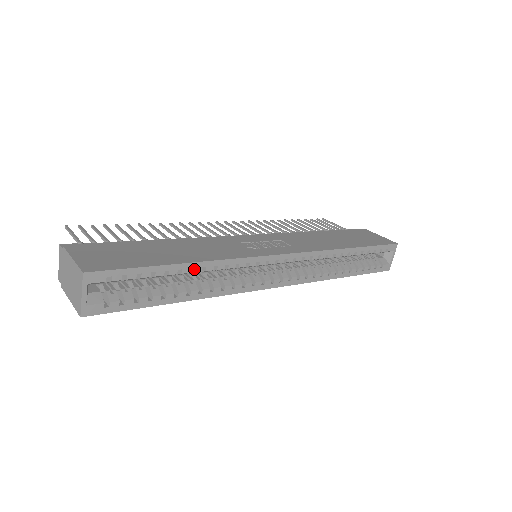
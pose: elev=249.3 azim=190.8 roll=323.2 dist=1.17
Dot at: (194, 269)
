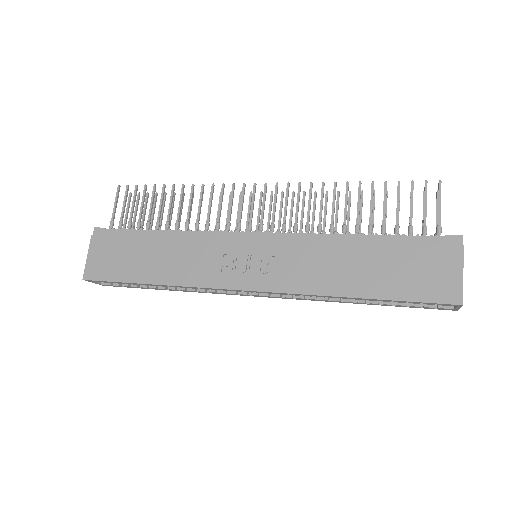
Dot at: (159, 285)
